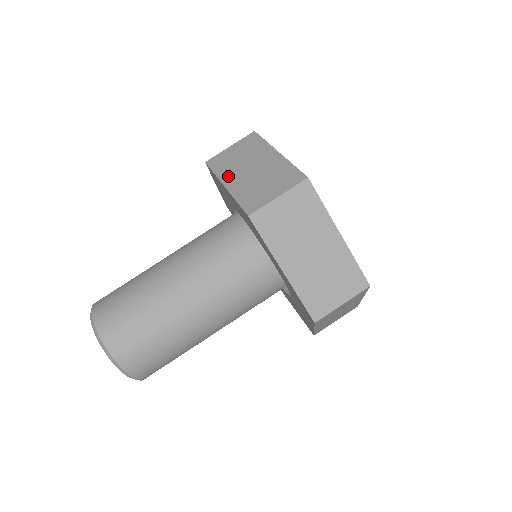
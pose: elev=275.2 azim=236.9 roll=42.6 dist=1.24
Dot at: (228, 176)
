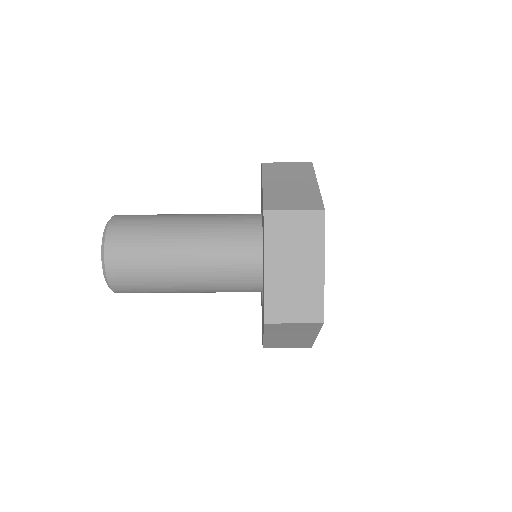
Dot at: occluded
